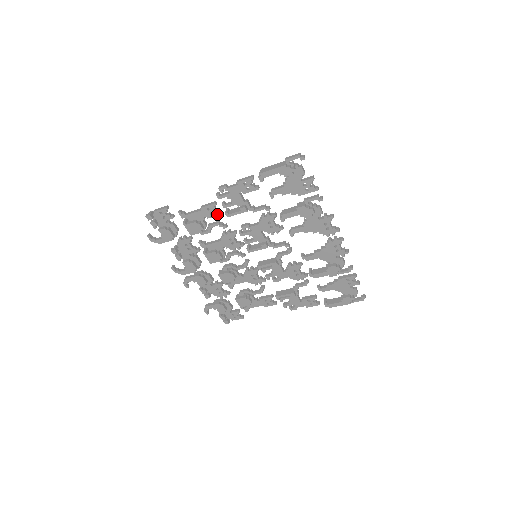
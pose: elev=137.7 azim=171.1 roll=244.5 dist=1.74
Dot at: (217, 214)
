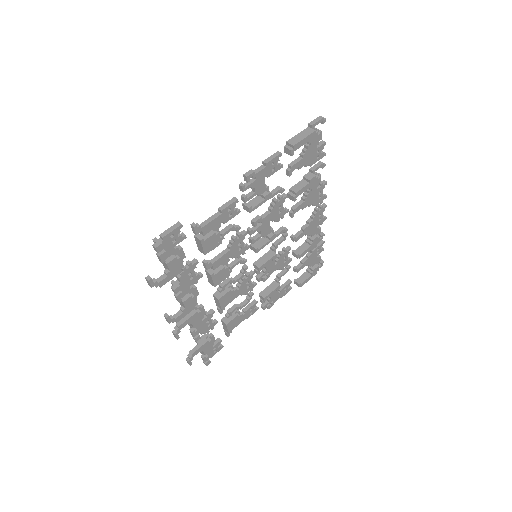
Dot at: (236, 214)
